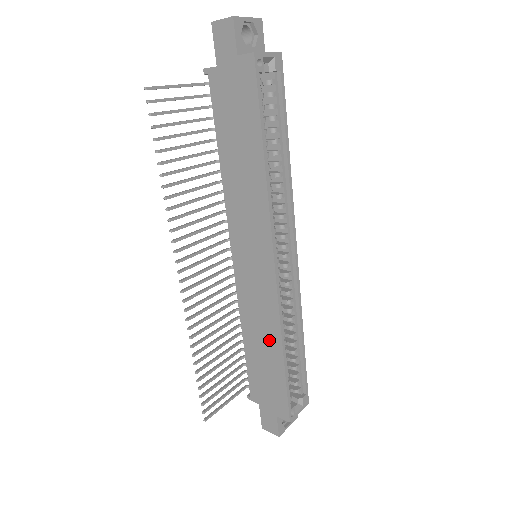
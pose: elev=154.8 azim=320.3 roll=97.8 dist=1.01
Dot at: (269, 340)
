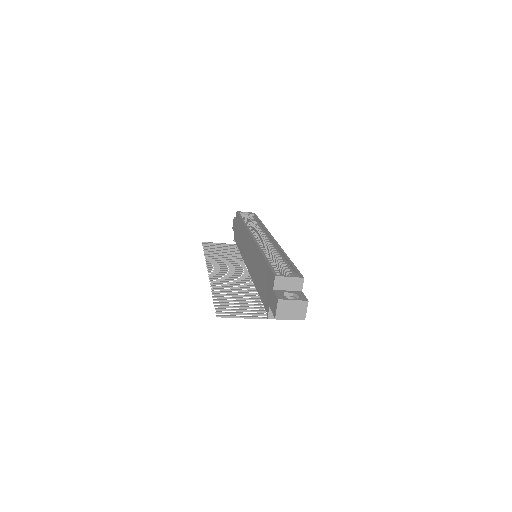
Dot at: (259, 263)
